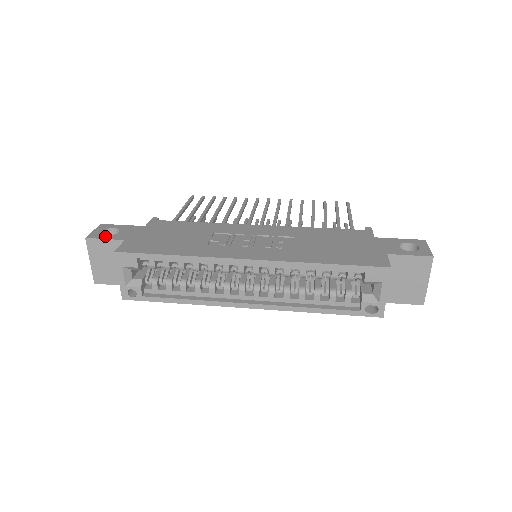
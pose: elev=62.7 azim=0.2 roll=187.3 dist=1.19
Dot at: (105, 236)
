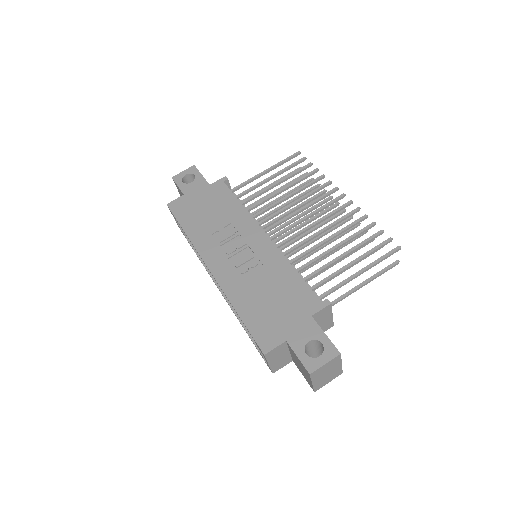
Dot at: (181, 182)
